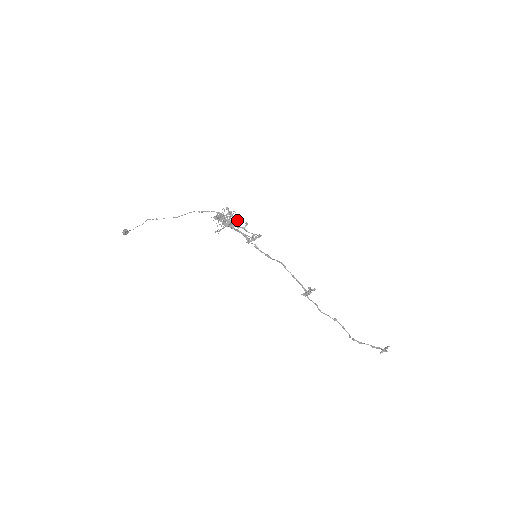
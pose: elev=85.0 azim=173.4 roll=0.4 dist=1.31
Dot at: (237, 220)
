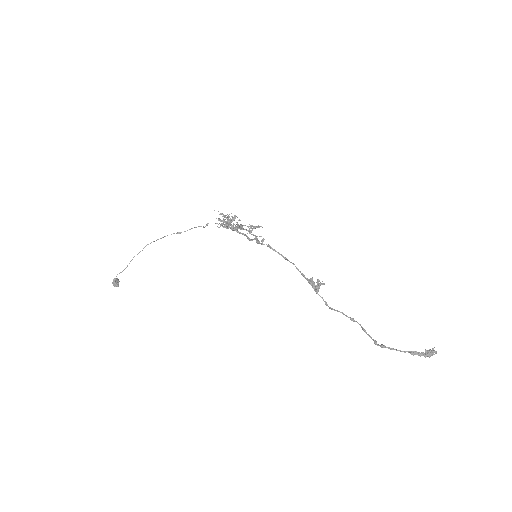
Dot at: (241, 227)
